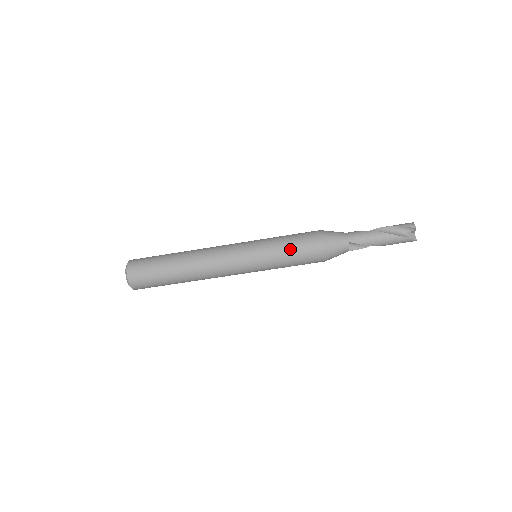
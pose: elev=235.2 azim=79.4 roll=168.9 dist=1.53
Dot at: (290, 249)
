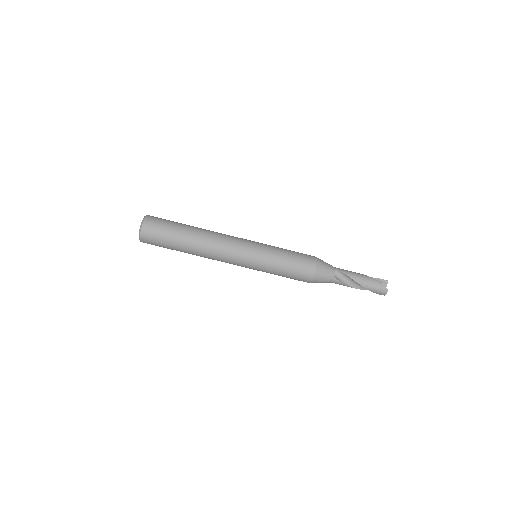
Dot at: (289, 251)
